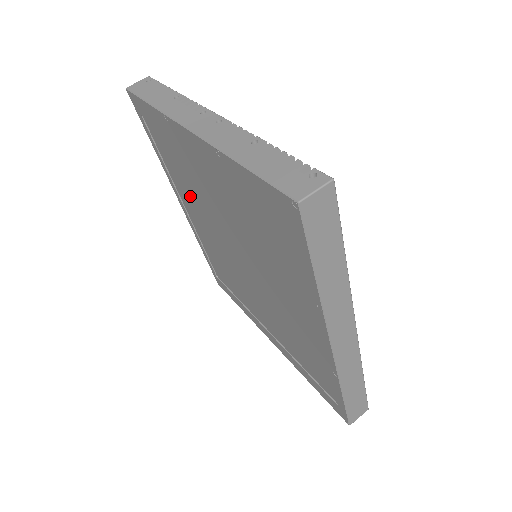
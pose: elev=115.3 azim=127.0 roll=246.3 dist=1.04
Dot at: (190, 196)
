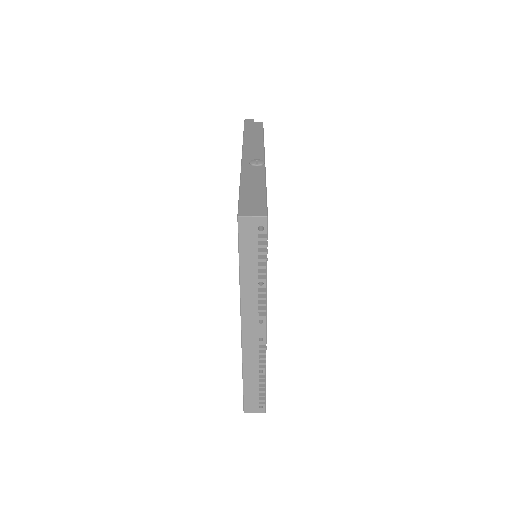
Dot at: occluded
